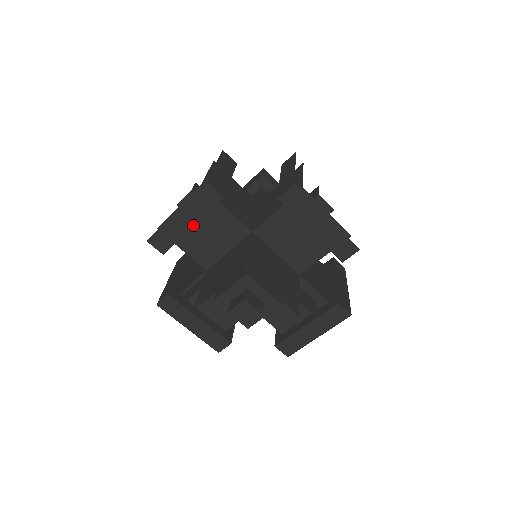
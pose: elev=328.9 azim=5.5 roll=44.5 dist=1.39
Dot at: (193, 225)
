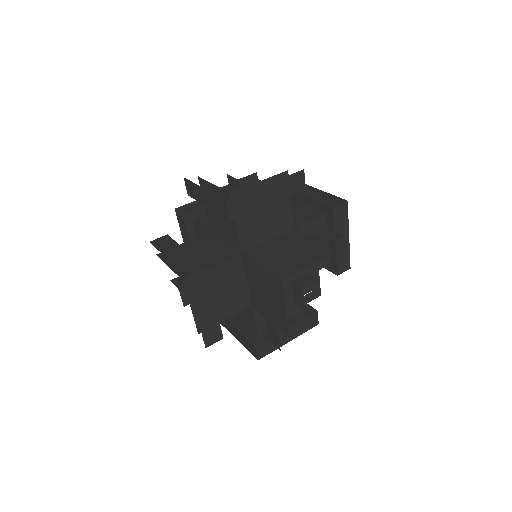
Dot at: occluded
